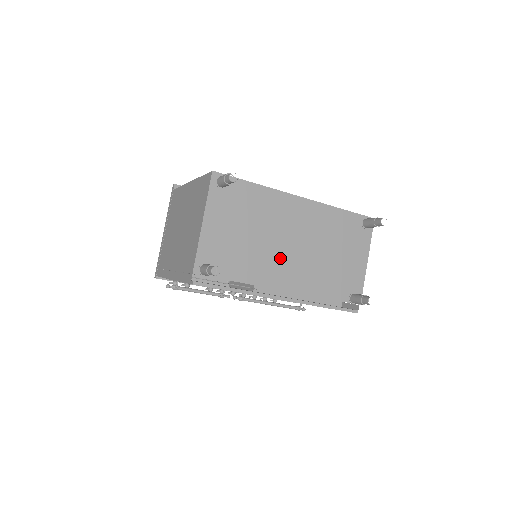
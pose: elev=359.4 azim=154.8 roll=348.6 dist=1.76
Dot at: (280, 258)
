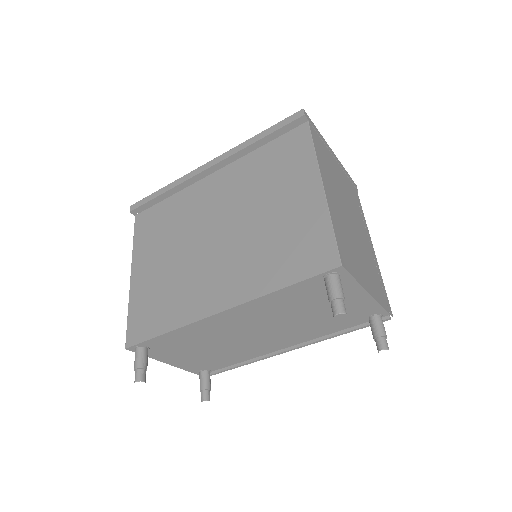
Dot at: (256, 342)
